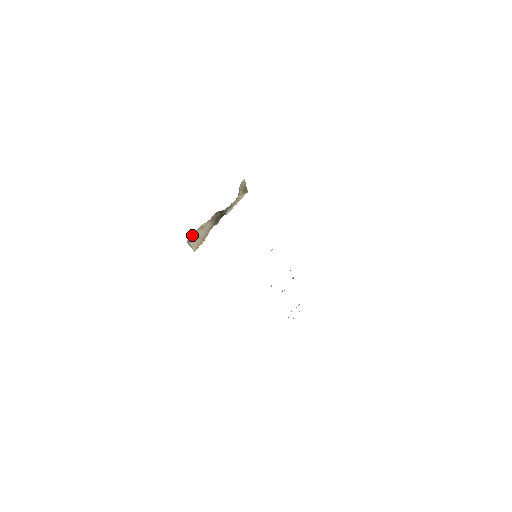
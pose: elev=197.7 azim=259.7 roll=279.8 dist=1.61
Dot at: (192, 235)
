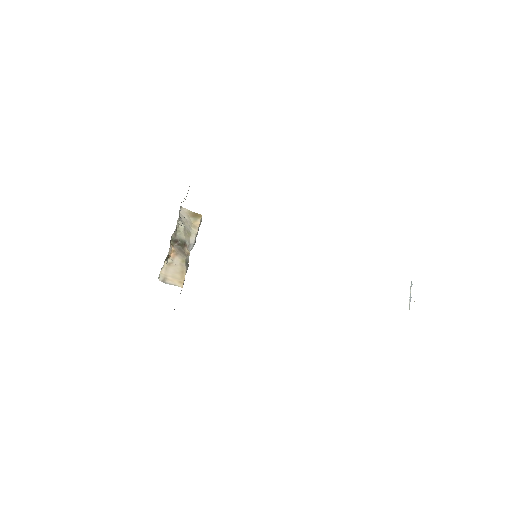
Dot at: (162, 274)
